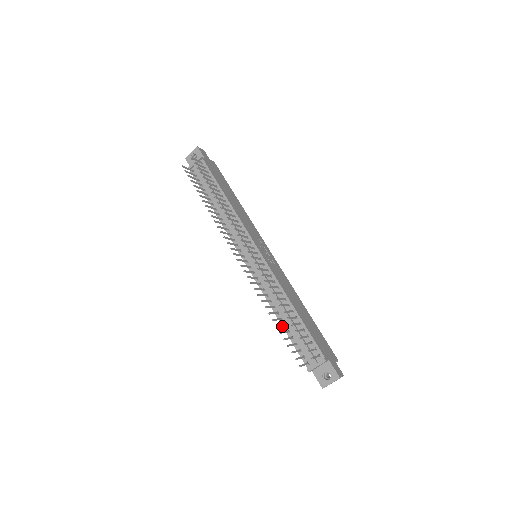
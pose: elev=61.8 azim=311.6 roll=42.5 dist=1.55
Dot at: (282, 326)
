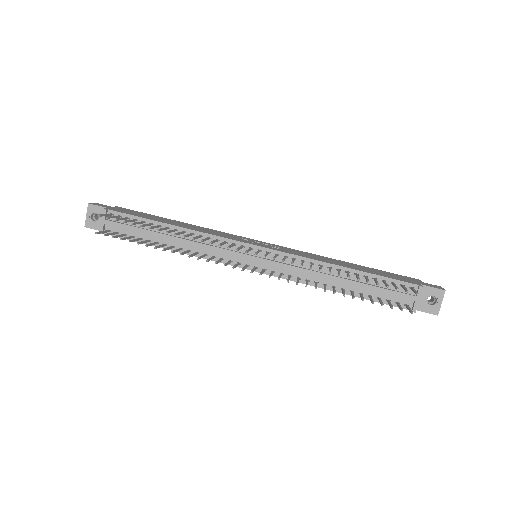
Dot at: occluded
